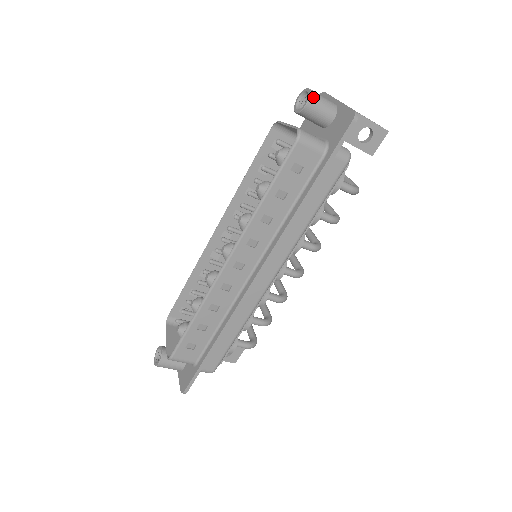
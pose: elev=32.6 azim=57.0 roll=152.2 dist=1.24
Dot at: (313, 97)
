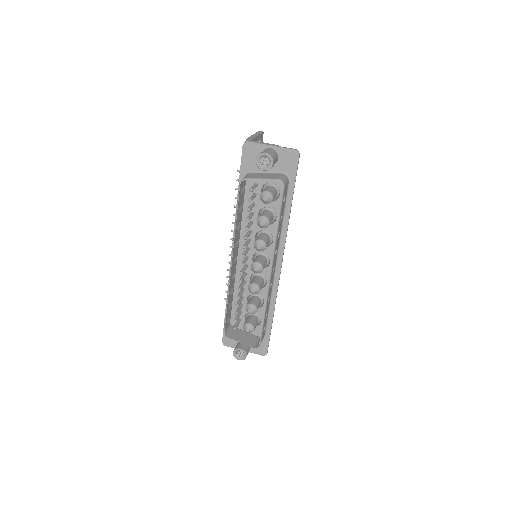
Dot at: (272, 157)
